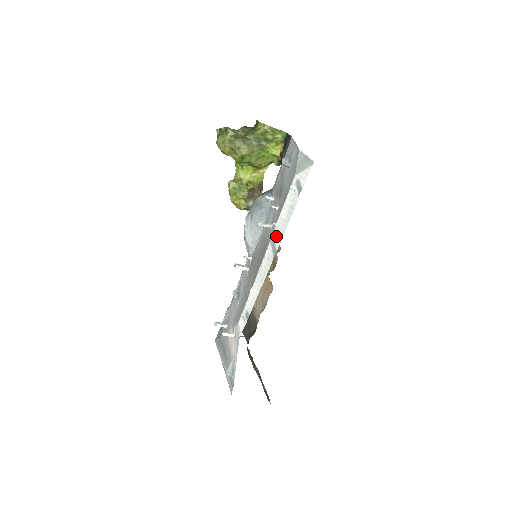
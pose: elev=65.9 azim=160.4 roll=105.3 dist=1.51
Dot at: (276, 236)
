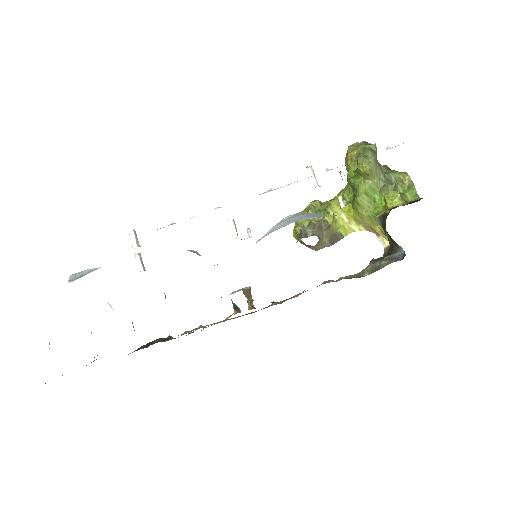
Dot at: occluded
